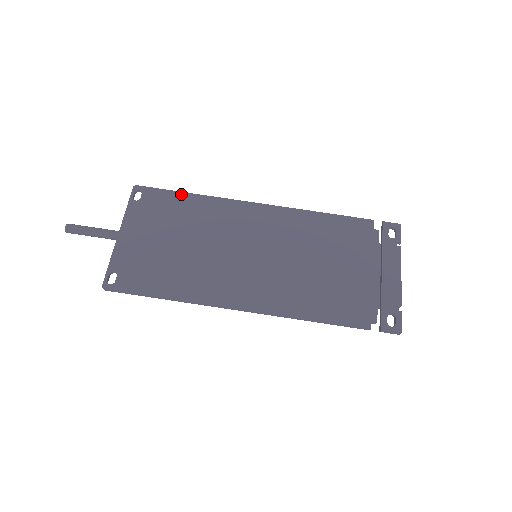
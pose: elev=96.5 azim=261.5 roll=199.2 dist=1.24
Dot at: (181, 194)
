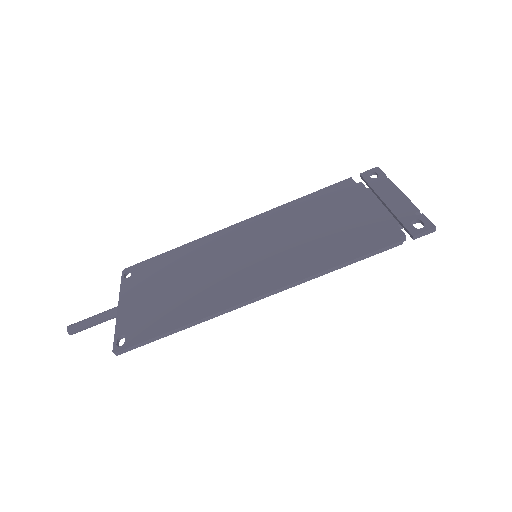
Dot at: (167, 253)
